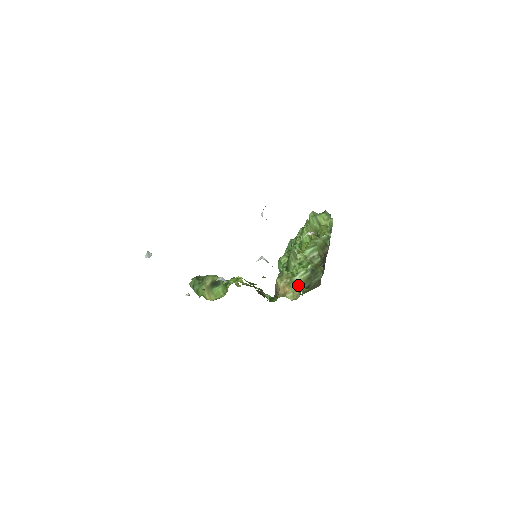
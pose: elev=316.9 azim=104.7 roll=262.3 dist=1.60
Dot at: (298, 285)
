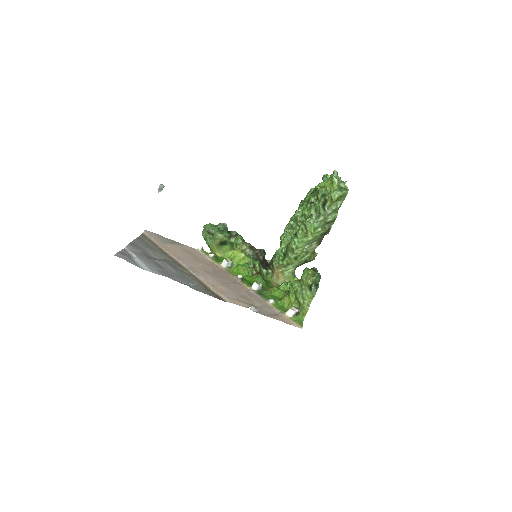
Dot at: (289, 276)
